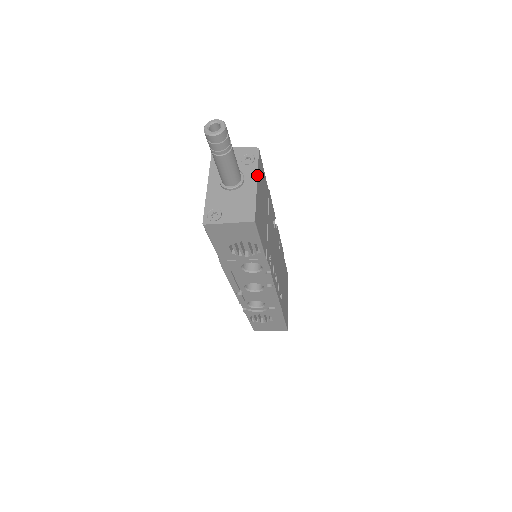
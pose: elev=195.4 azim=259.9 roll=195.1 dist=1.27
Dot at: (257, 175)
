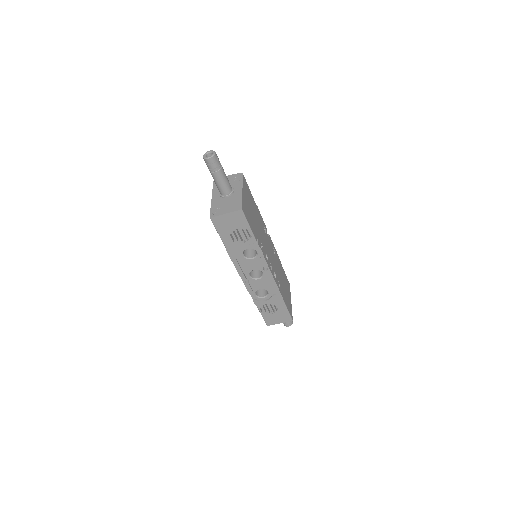
Dot at: (242, 186)
